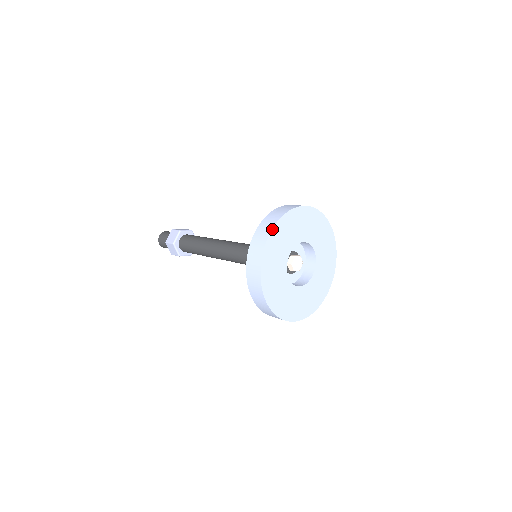
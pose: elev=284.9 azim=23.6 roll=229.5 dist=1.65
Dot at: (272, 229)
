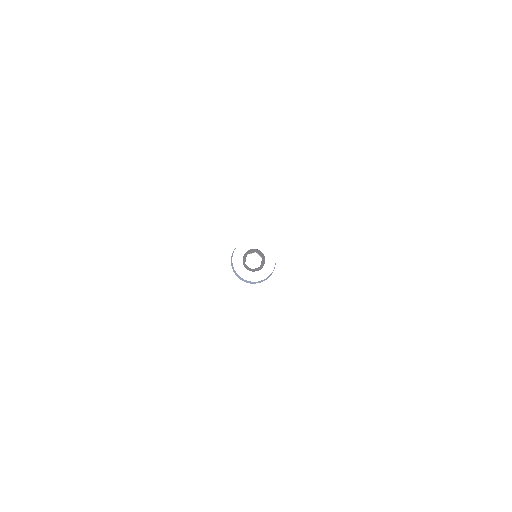
Dot at: (244, 203)
